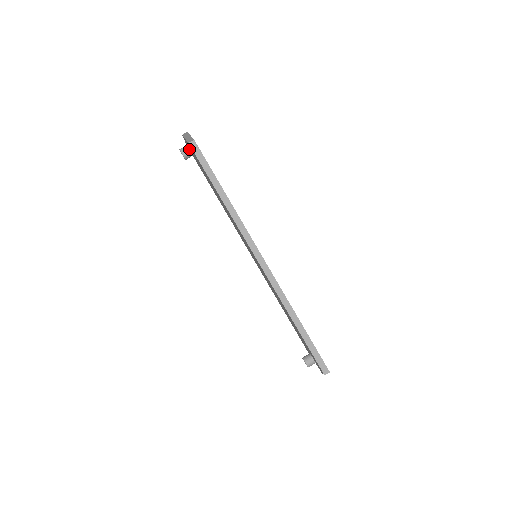
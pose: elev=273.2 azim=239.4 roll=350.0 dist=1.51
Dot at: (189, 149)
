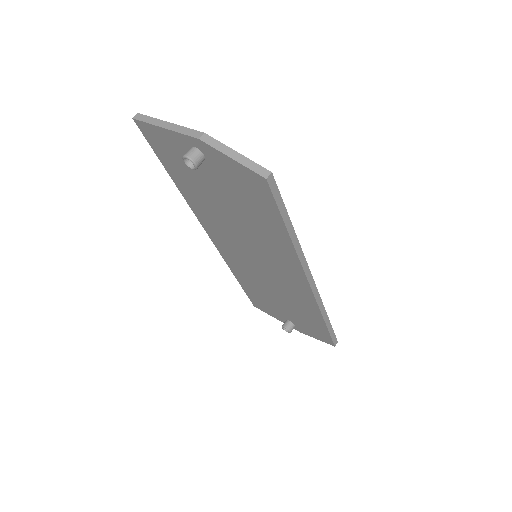
Dot at: (203, 156)
